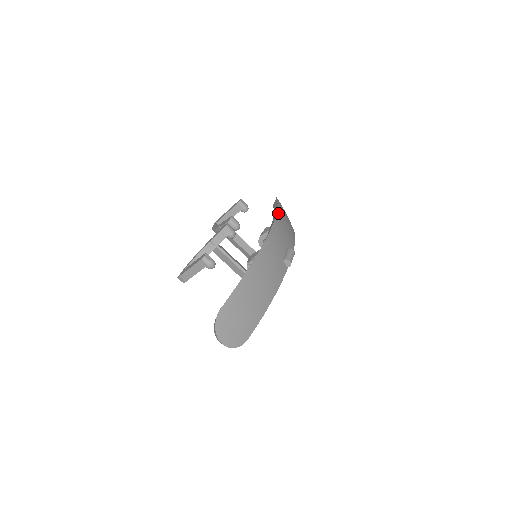
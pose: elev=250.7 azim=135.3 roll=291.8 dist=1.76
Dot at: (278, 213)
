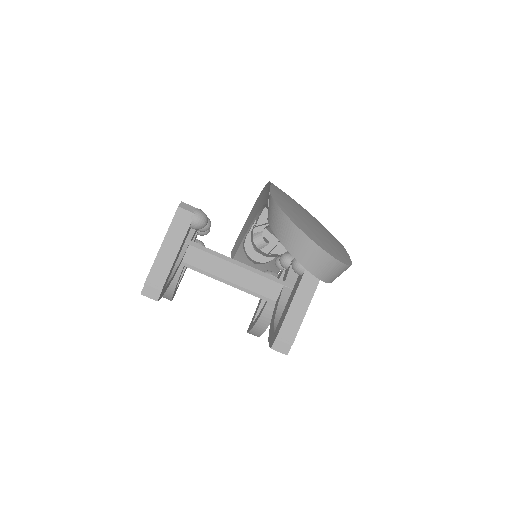
Dot at: occluded
